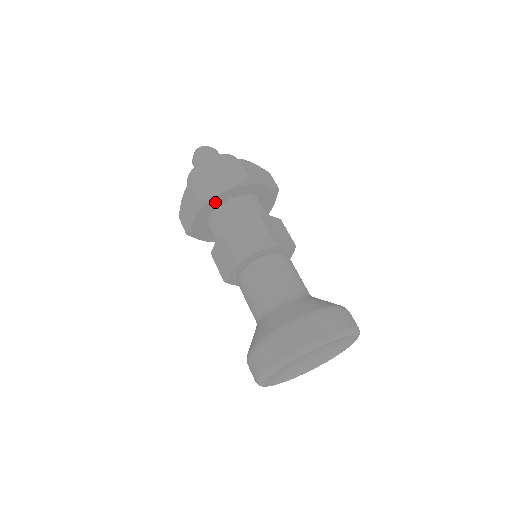
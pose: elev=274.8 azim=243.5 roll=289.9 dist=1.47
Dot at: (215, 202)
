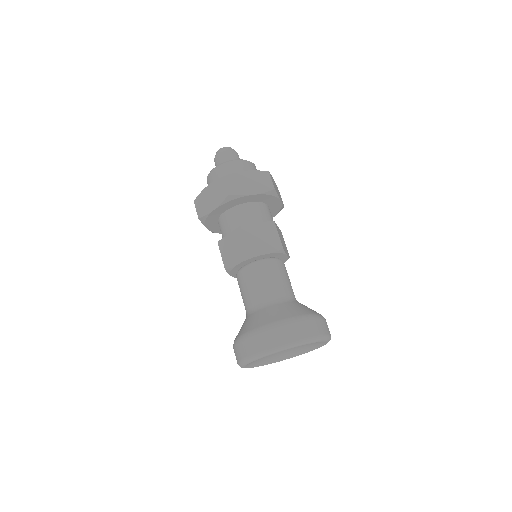
Dot at: (213, 216)
